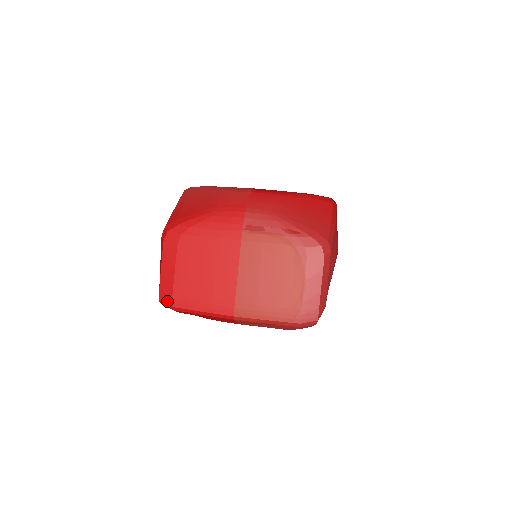
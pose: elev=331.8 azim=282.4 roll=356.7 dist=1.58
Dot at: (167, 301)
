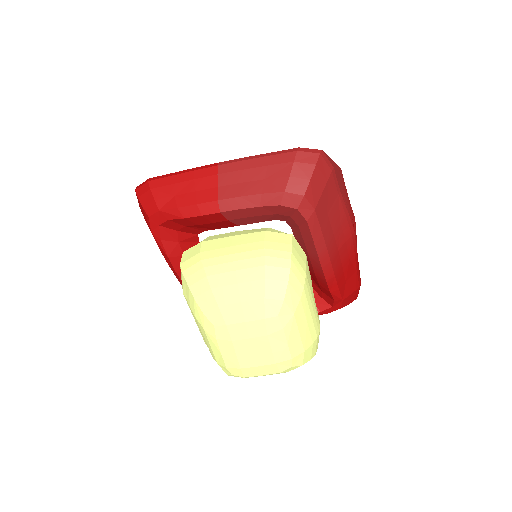
Dot at: occluded
